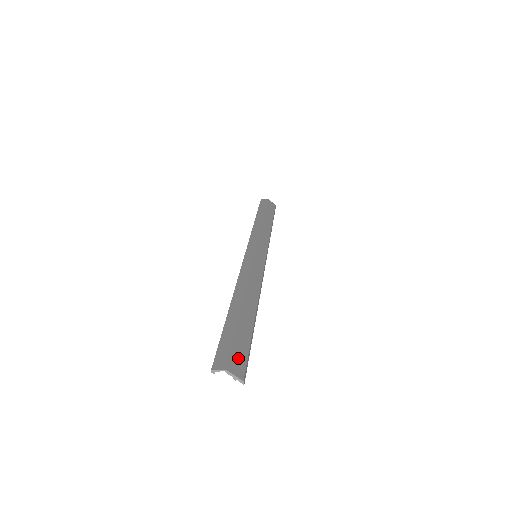
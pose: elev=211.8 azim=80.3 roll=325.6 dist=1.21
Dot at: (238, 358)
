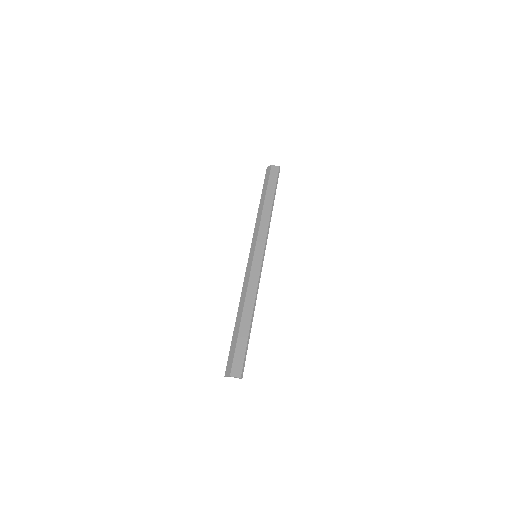
Dot at: (238, 364)
